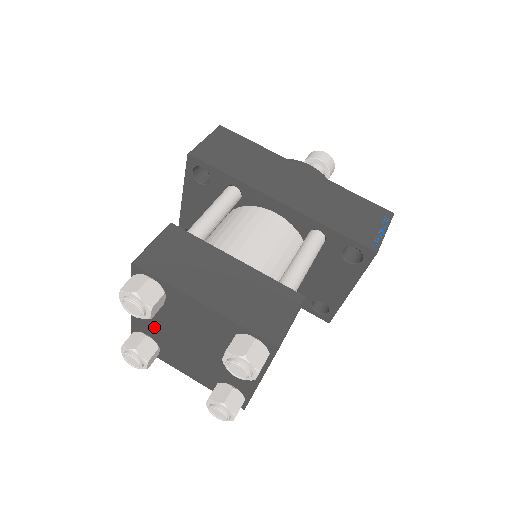
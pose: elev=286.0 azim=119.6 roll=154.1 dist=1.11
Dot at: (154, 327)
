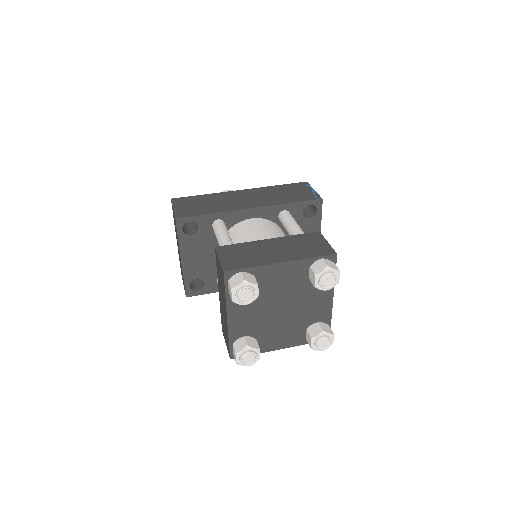
Dot at: (248, 322)
